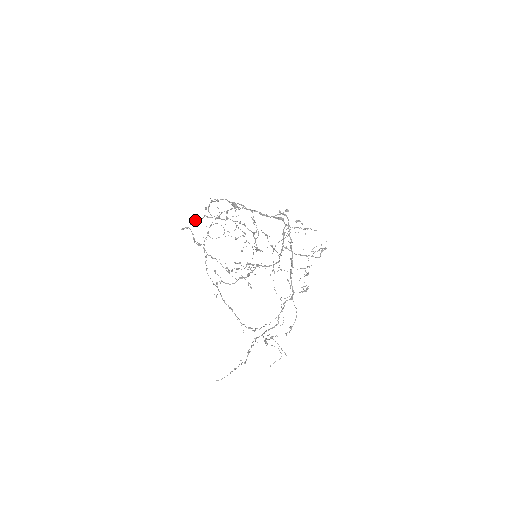
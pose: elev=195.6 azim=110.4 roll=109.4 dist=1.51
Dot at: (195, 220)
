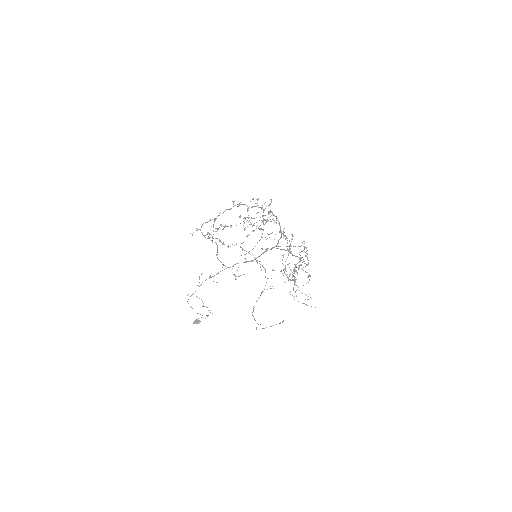
Dot at: (206, 222)
